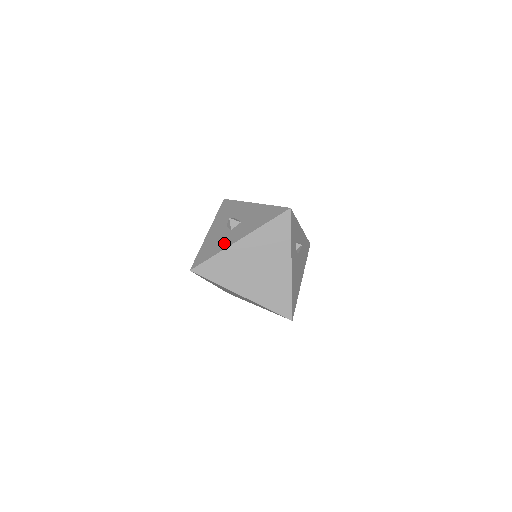
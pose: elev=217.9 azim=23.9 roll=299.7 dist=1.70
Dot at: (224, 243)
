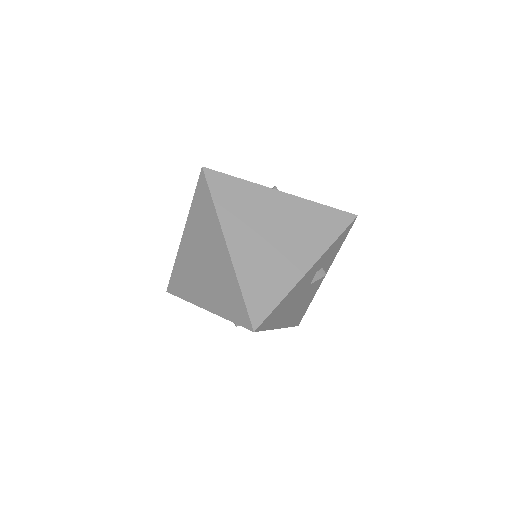
Dot at: occluded
